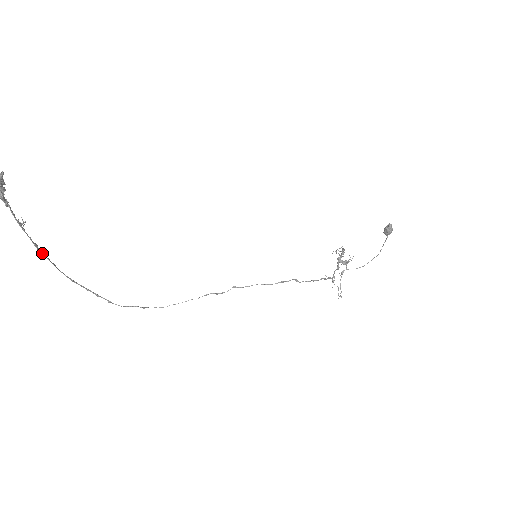
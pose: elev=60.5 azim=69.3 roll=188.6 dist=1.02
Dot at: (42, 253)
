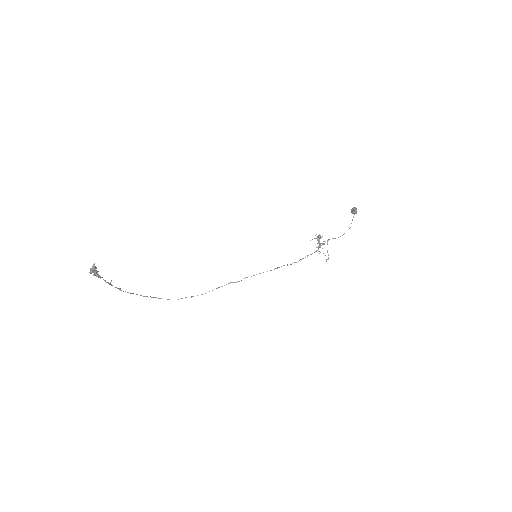
Dot at: occluded
